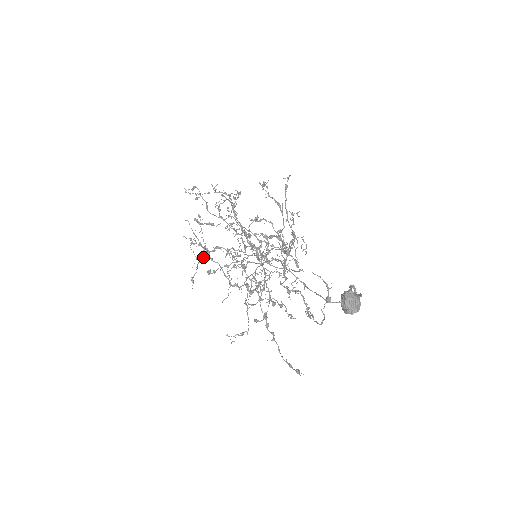
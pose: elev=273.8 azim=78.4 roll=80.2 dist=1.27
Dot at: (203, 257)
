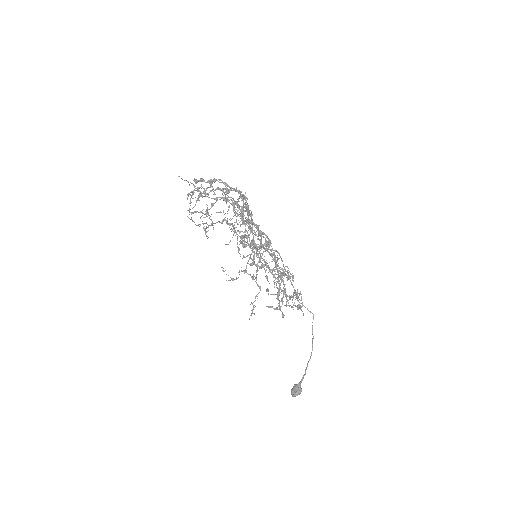
Dot at: occluded
